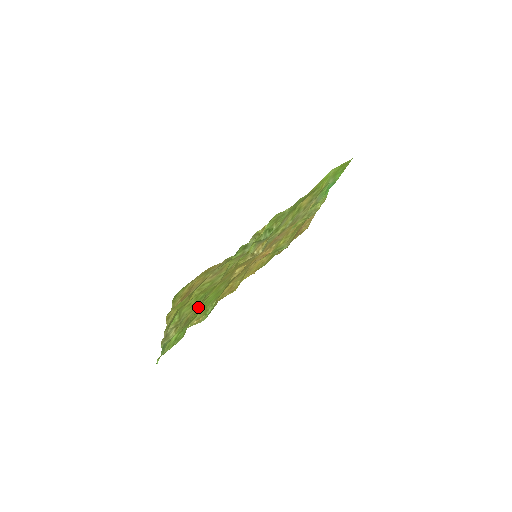
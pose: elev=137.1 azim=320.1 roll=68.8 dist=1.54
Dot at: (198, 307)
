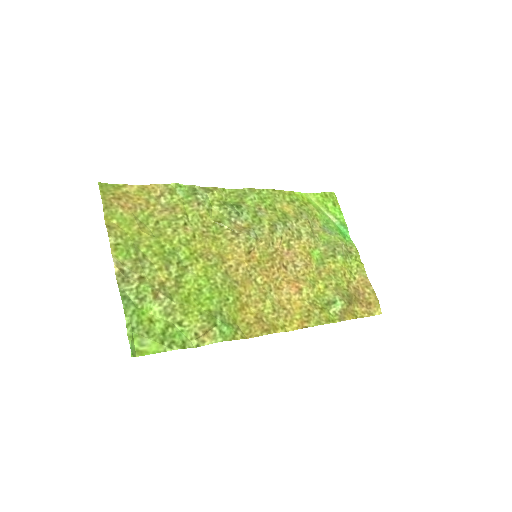
Dot at: (176, 275)
